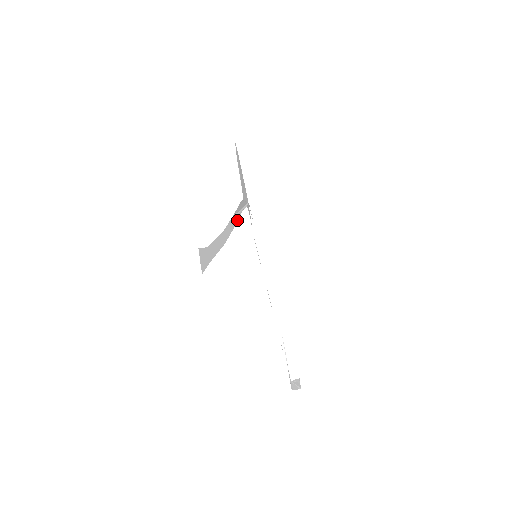
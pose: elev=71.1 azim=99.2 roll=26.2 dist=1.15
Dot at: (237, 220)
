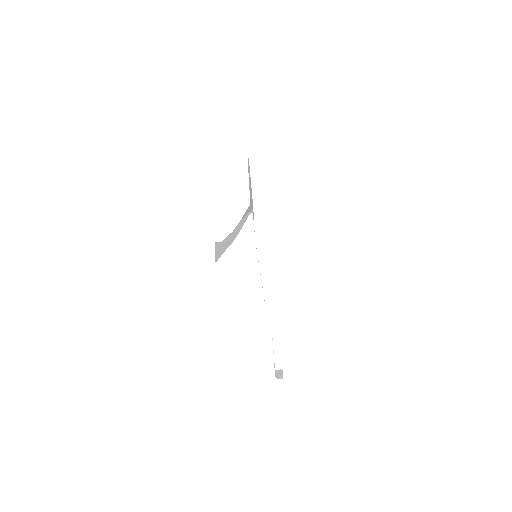
Dot at: occluded
